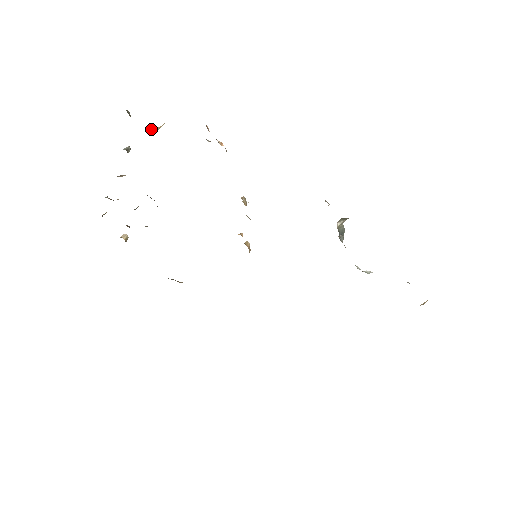
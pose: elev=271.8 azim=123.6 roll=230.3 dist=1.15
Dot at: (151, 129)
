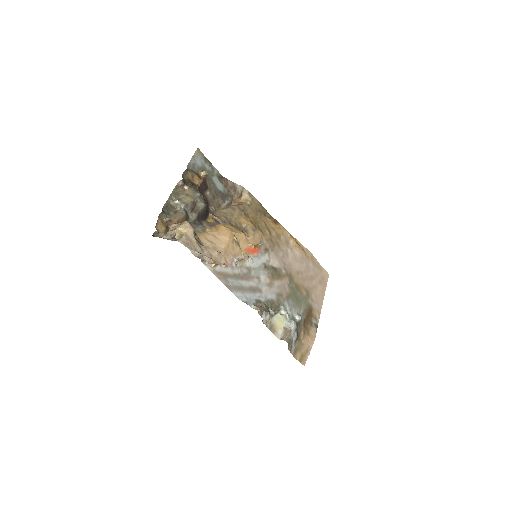
Dot at: (176, 231)
